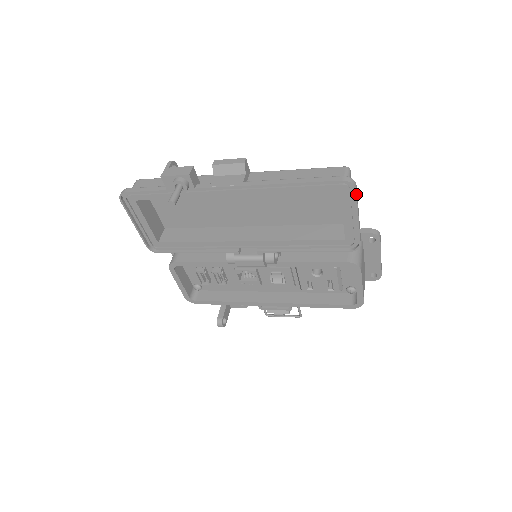
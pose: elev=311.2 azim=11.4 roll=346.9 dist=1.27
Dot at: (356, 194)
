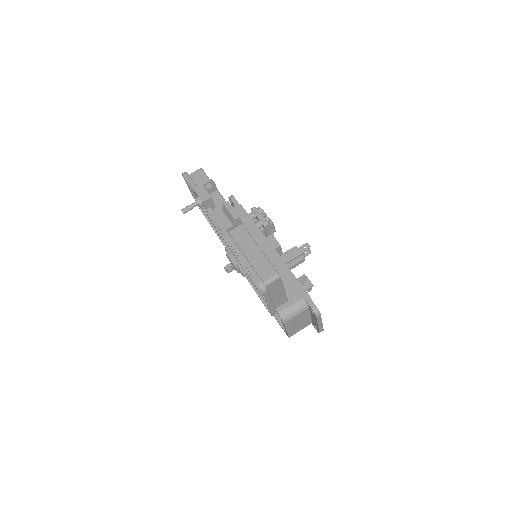
Dot at: (264, 295)
